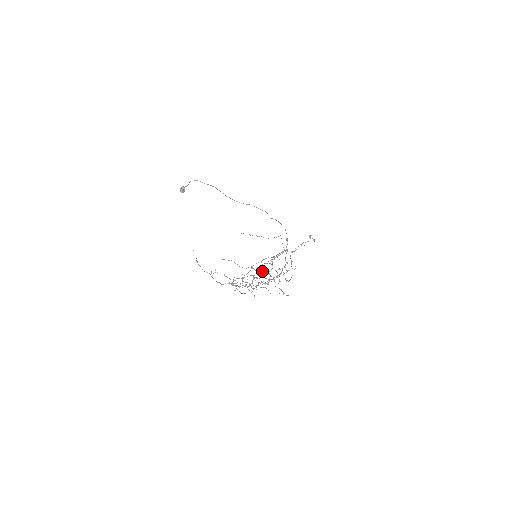
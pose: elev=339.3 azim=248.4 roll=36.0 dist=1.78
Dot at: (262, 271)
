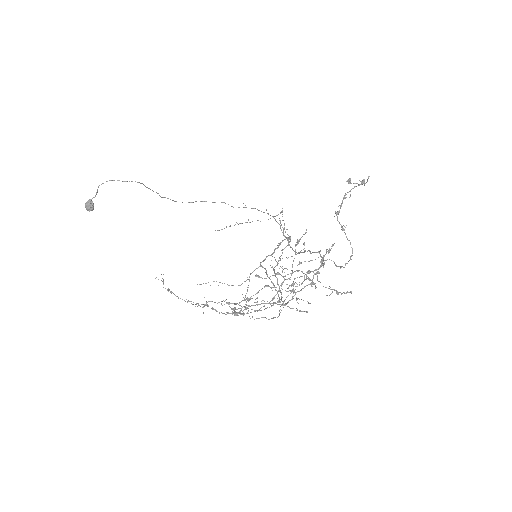
Dot at: (278, 274)
